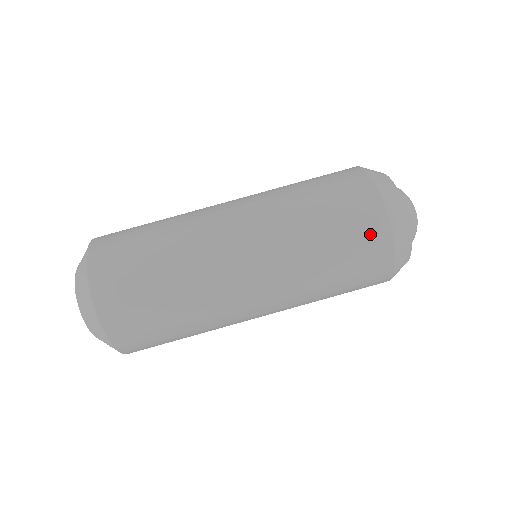
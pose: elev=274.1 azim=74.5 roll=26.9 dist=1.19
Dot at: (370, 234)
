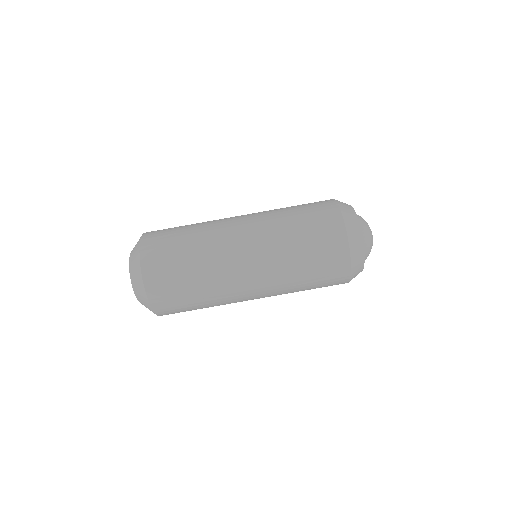
Dot at: (336, 274)
